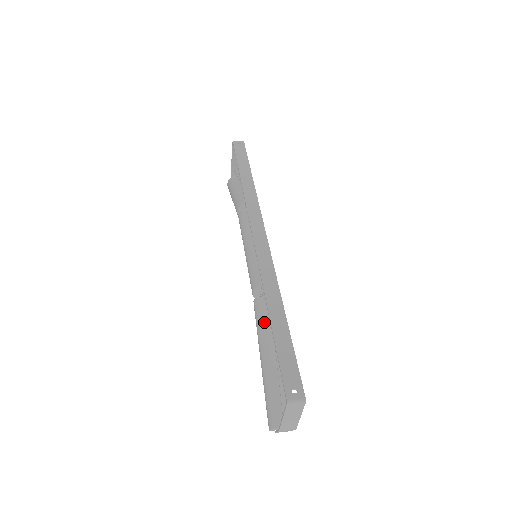
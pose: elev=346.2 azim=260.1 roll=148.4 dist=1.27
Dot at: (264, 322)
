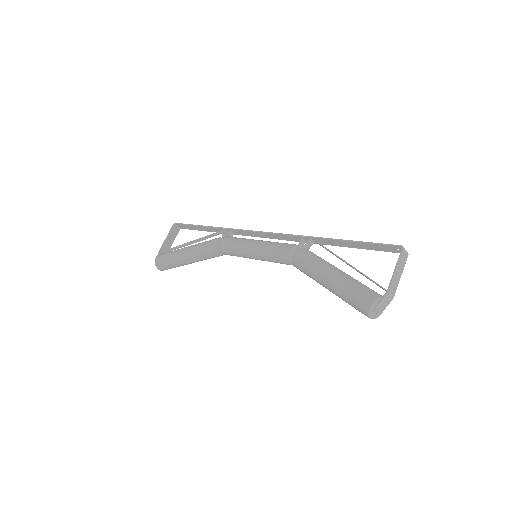
Dot at: (317, 256)
